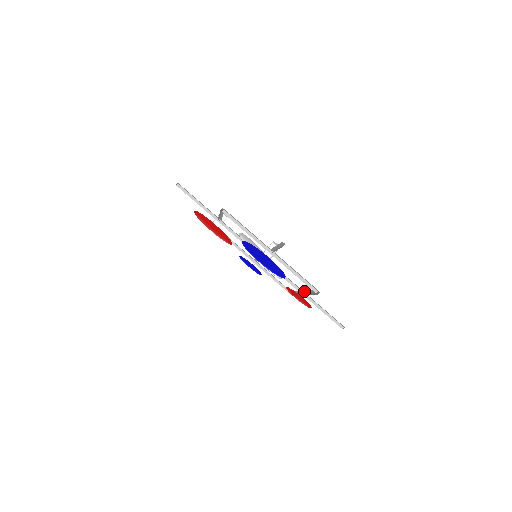
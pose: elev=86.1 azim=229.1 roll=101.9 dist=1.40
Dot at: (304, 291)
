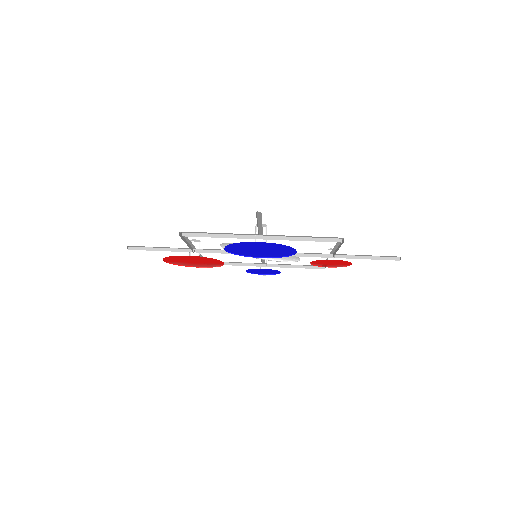
Dot at: (331, 253)
